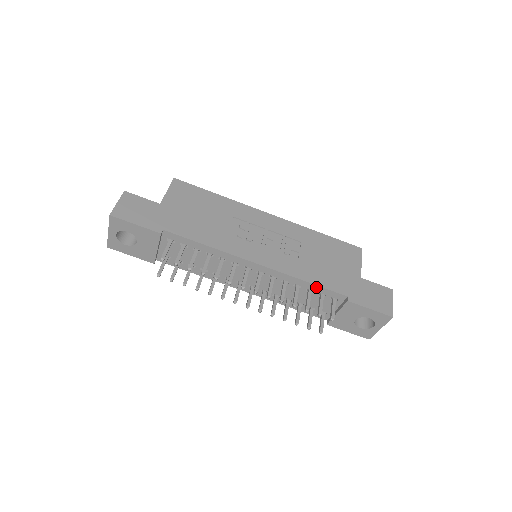
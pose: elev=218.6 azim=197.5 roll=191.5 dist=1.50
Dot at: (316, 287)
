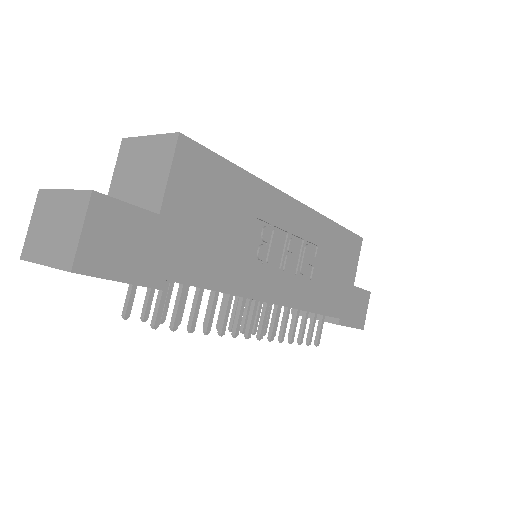
Dot at: (317, 313)
